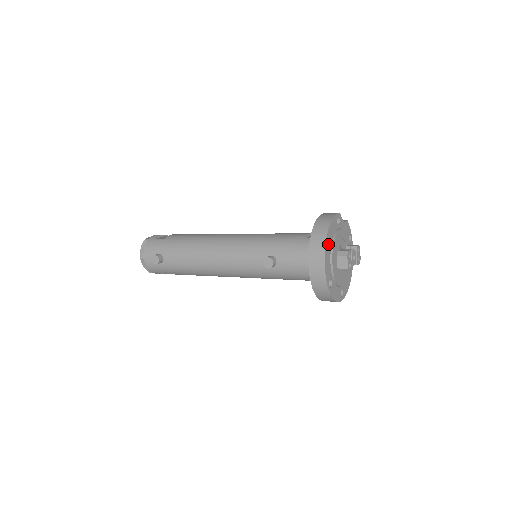
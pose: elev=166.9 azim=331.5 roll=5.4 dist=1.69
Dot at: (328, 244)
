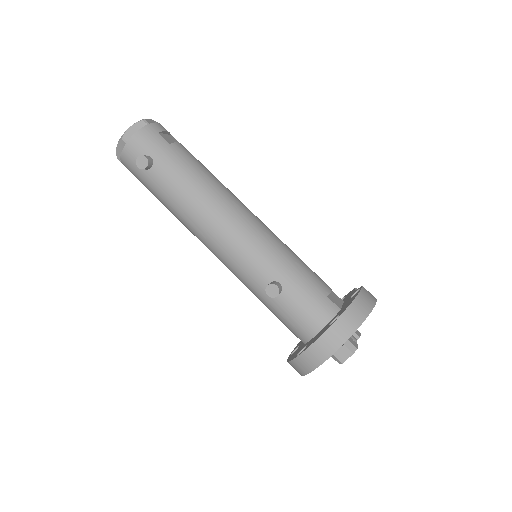
Dot at: occluded
